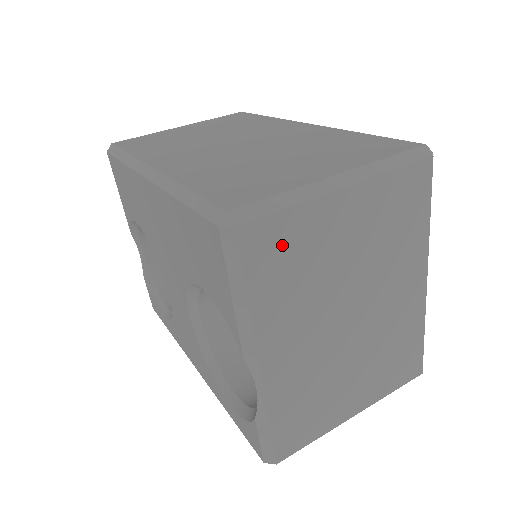
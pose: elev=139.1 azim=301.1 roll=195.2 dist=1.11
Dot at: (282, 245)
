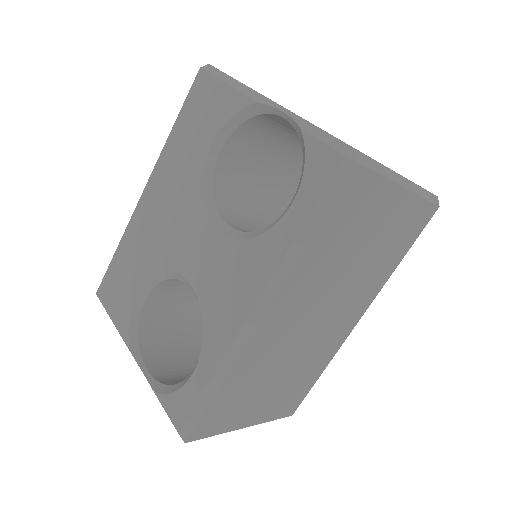
Dot at: occluded
